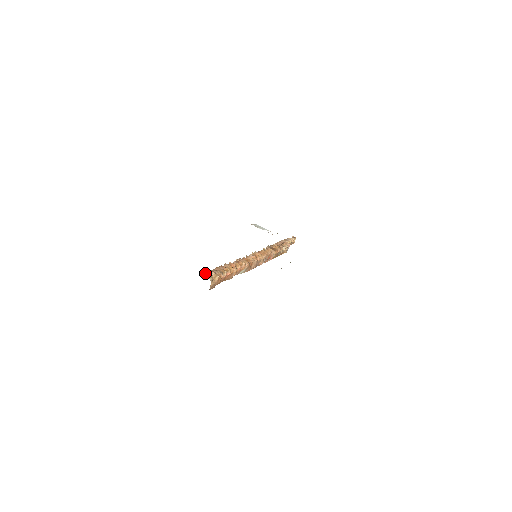
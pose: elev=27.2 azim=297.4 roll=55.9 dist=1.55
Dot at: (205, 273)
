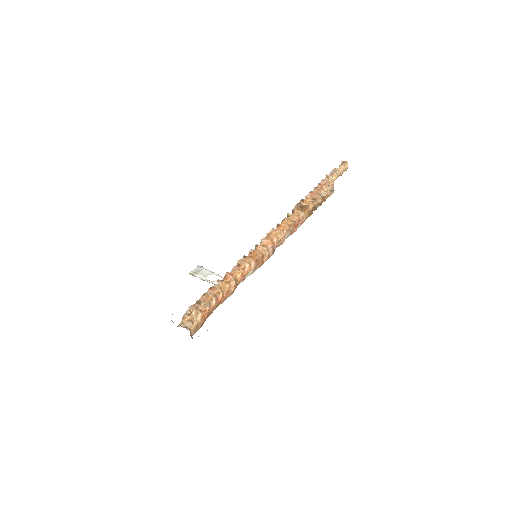
Dot at: (183, 315)
